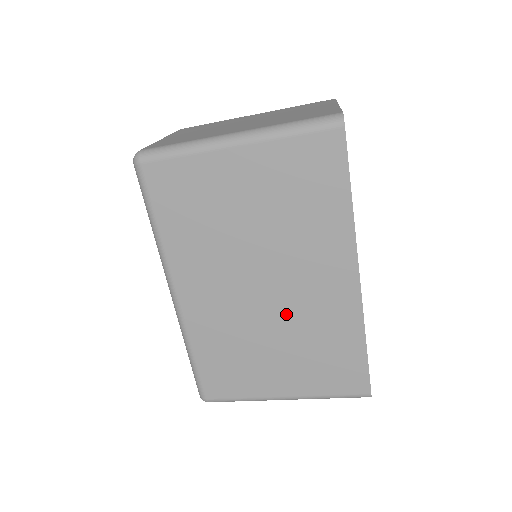
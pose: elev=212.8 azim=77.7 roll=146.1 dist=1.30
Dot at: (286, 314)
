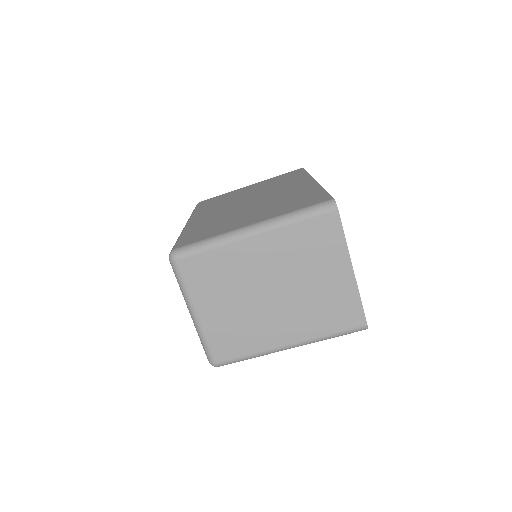
Dot at: (264, 201)
